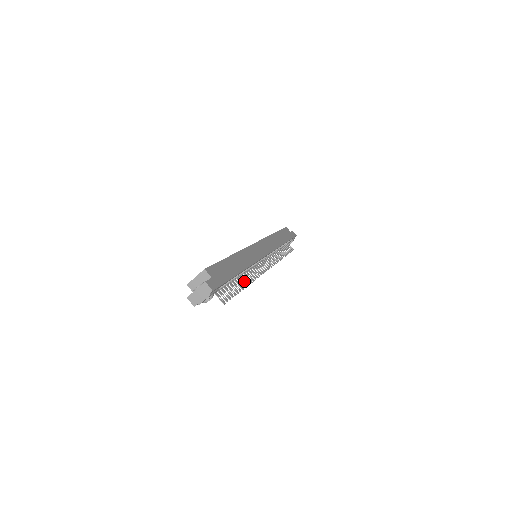
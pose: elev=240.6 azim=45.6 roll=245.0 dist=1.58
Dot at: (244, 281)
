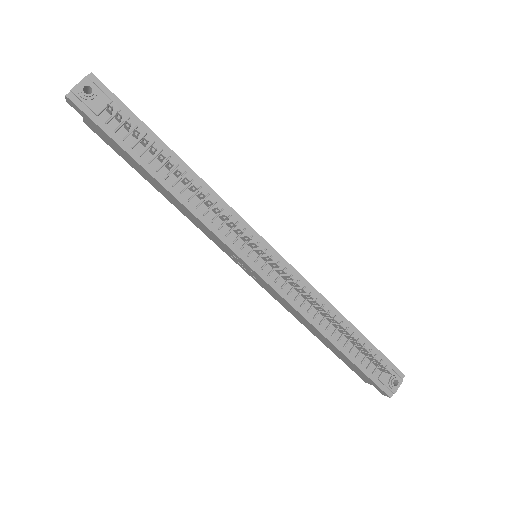
Dot at: (187, 182)
